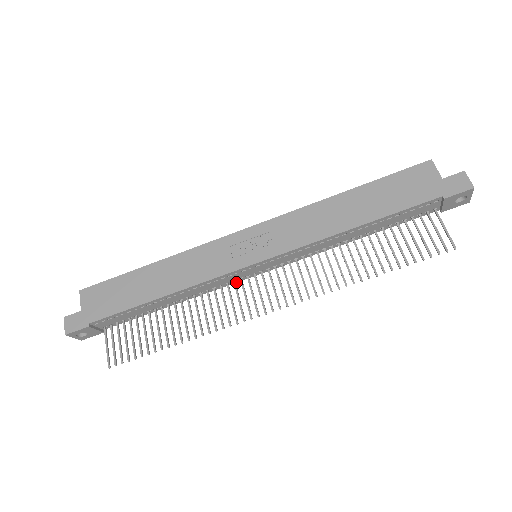
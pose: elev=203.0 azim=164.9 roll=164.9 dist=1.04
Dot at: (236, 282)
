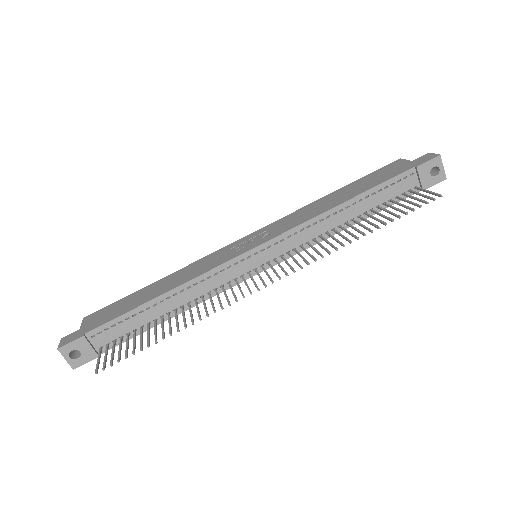
Dot at: occluded
